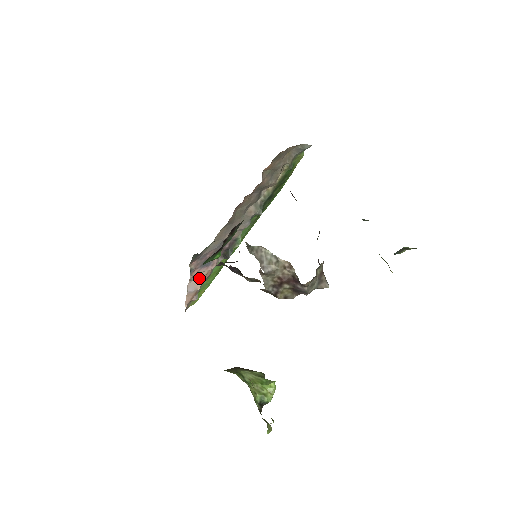
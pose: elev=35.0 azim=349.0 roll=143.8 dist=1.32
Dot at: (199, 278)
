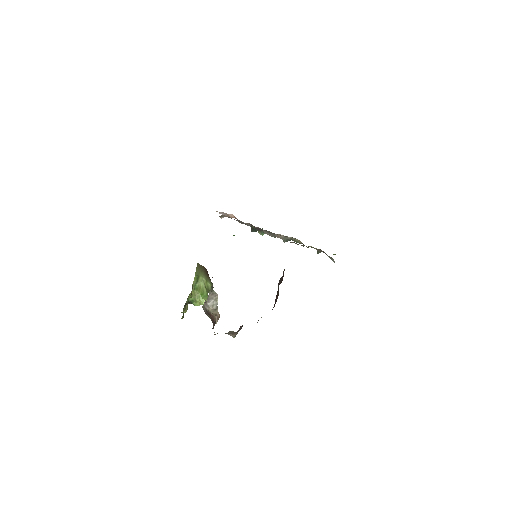
Dot at: (231, 215)
